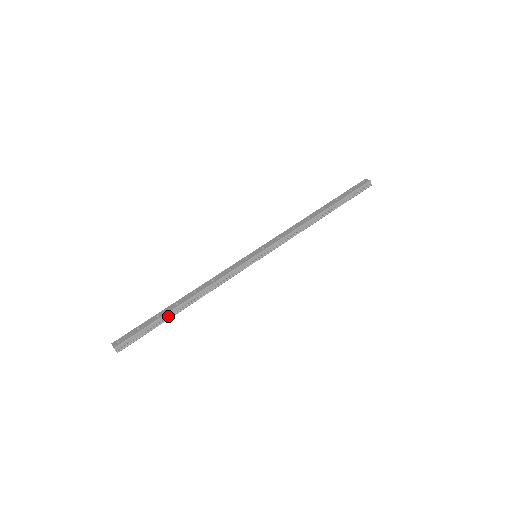
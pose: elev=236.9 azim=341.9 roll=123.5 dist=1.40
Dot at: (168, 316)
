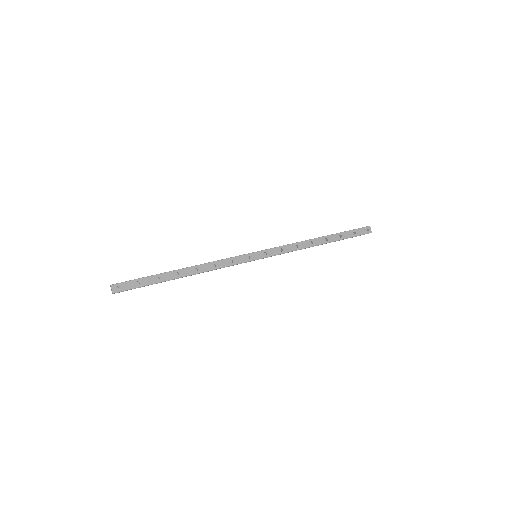
Dot at: occluded
